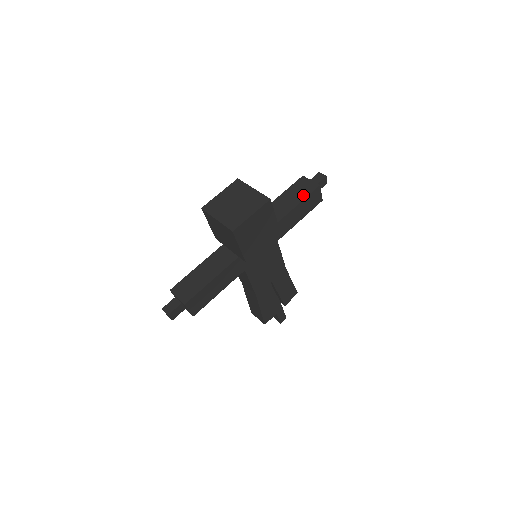
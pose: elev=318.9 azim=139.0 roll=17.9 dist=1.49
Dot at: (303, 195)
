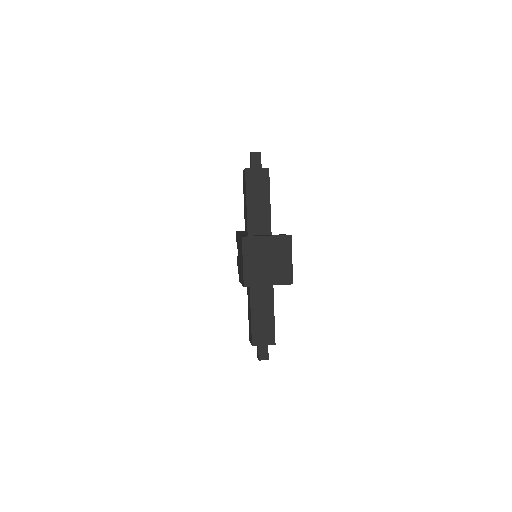
Dot at: (265, 188)
